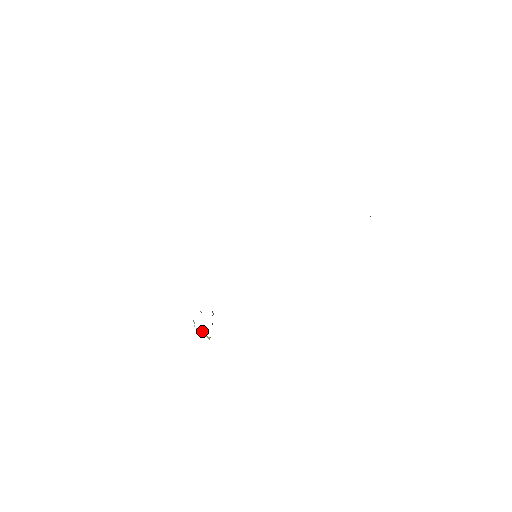
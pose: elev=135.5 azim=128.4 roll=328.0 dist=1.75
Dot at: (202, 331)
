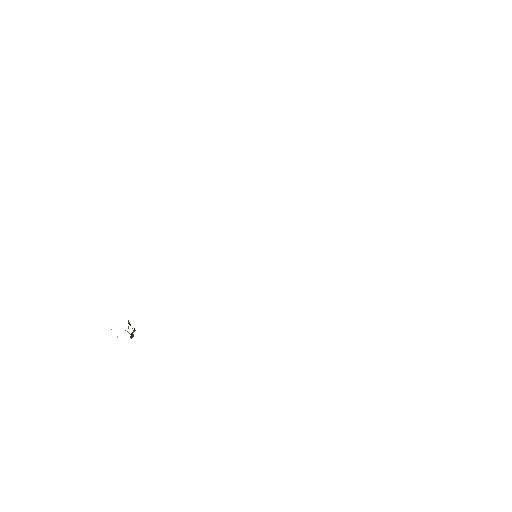
Dot at: occluded
